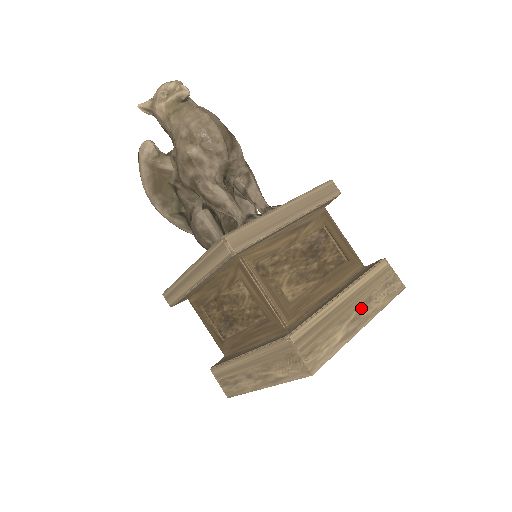
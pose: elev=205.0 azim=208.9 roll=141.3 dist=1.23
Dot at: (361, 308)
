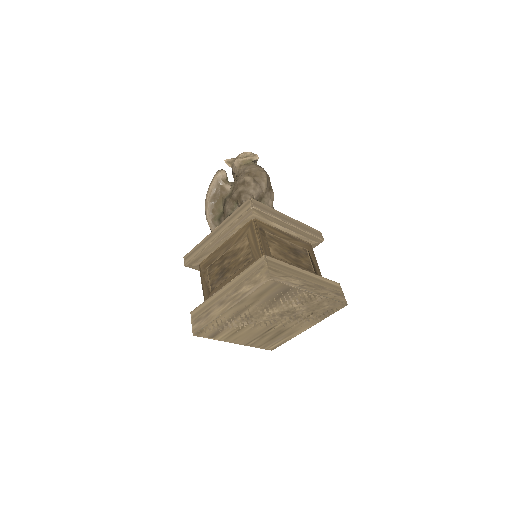
Dot at: (314, 285)
